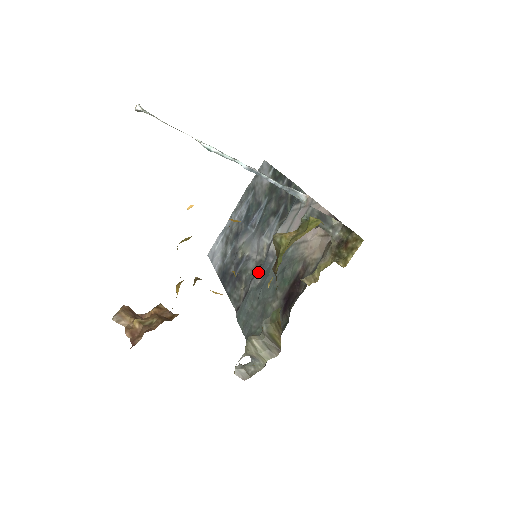
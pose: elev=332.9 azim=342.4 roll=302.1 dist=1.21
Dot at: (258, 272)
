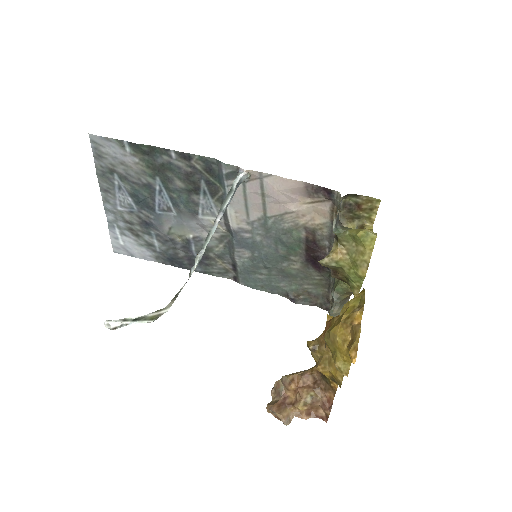
Dot at: (235, 248)
